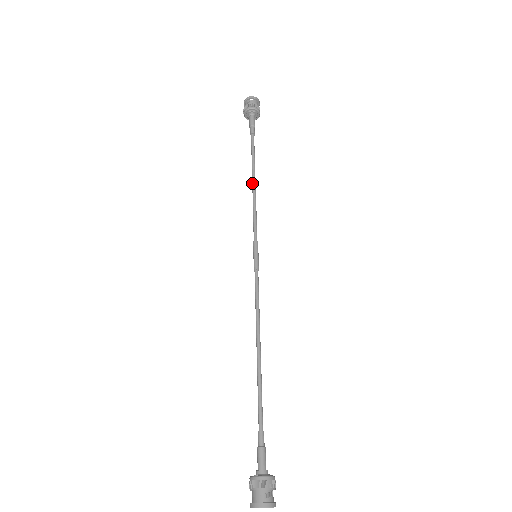
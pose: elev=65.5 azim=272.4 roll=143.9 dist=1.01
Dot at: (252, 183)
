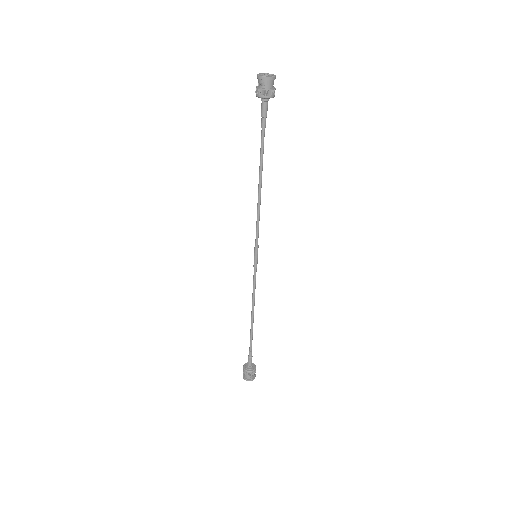
Dot at: (258, 190)
